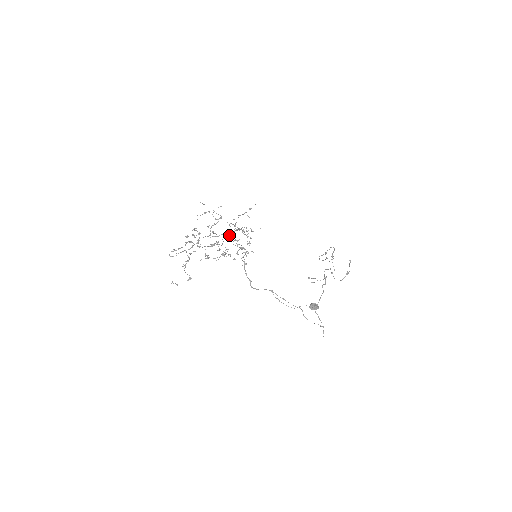
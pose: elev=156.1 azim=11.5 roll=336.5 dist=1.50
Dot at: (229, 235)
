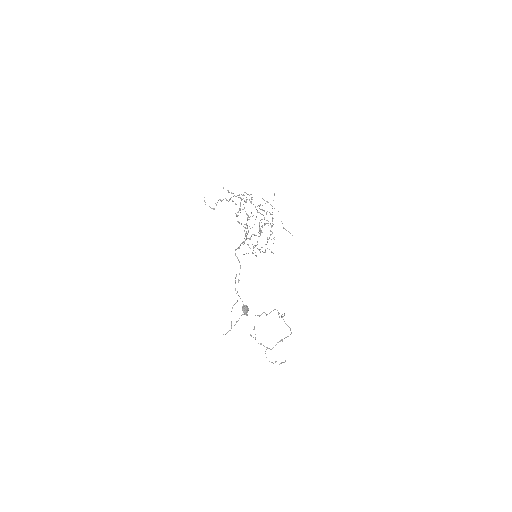
Dot at: occluded
